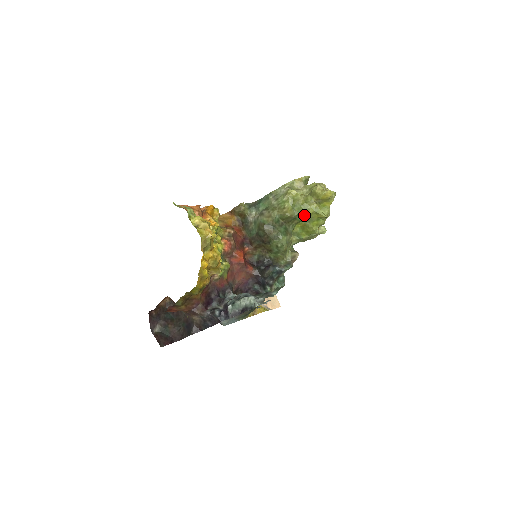
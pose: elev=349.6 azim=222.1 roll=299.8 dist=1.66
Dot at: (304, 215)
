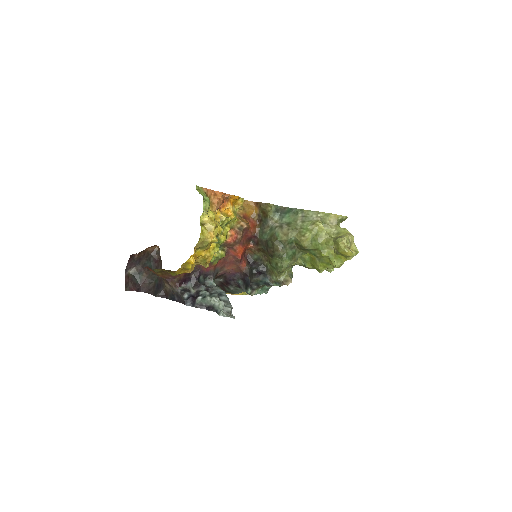
Dot at: (318, 253)
